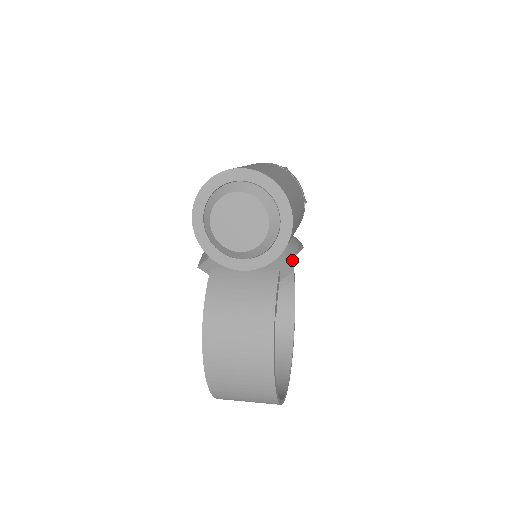
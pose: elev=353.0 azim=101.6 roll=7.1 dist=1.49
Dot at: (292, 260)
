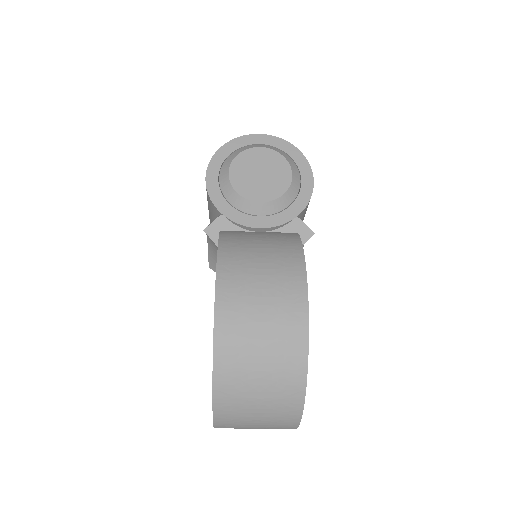
Dot at: occluded
